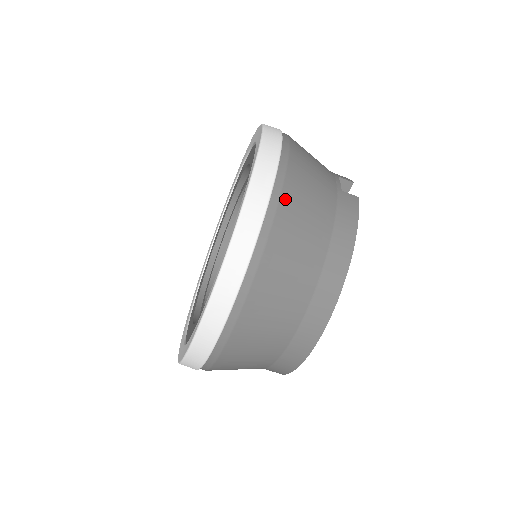
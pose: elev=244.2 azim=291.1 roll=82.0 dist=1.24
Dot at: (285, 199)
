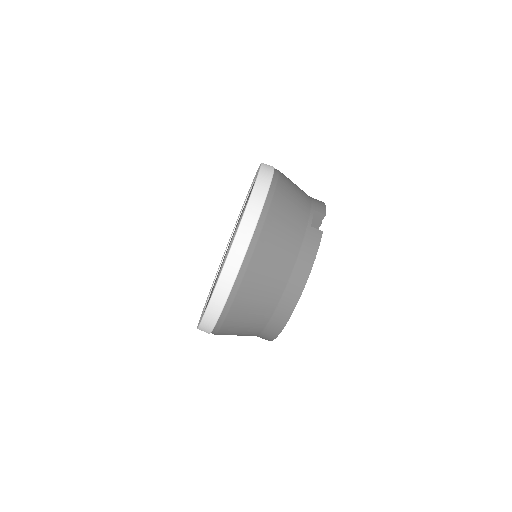
Dot at: (261, 242)
